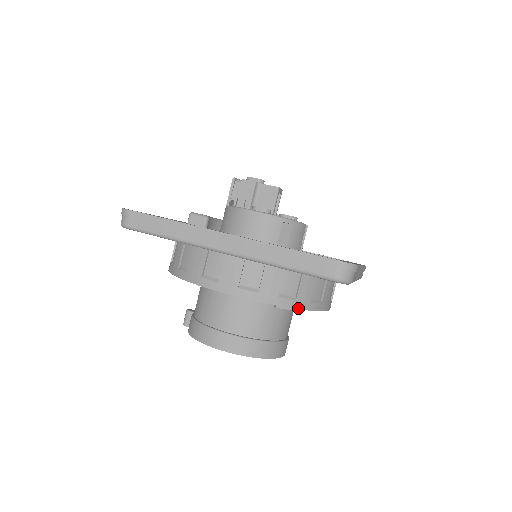
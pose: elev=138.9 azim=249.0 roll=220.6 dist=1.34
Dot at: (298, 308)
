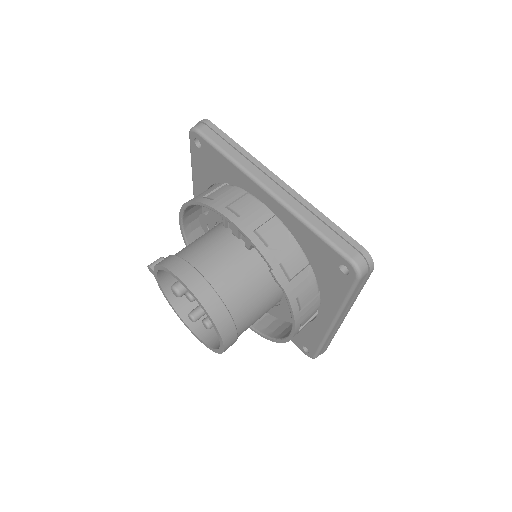
Dot at: (286, 290)
